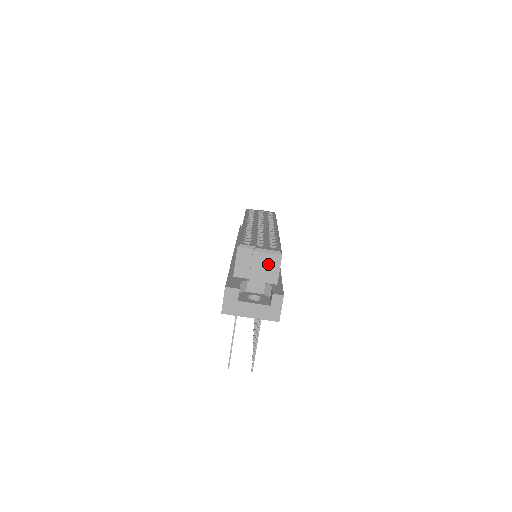
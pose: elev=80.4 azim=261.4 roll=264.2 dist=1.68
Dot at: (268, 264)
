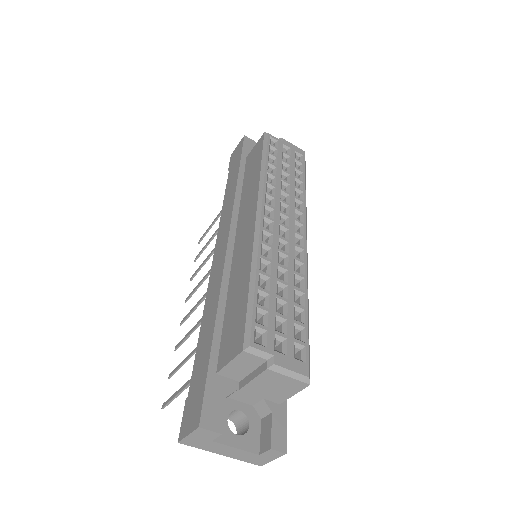
Dot at: (281, 386)
